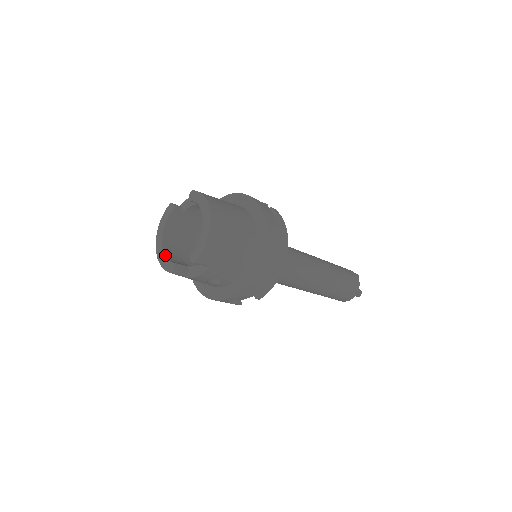
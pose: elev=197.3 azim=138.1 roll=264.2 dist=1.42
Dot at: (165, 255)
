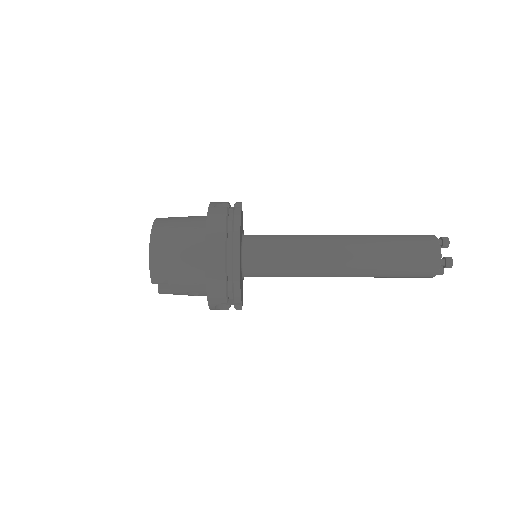
Dot at: occluded
